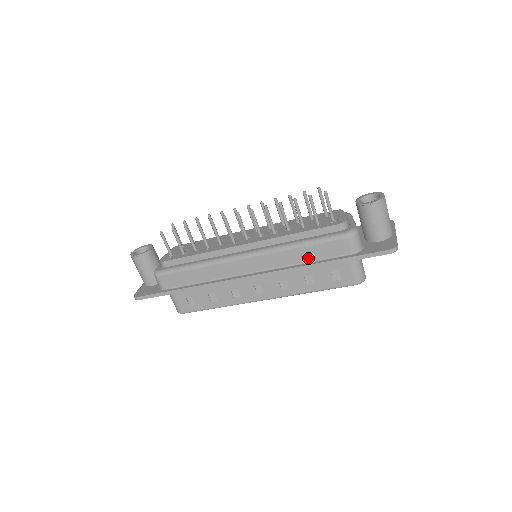
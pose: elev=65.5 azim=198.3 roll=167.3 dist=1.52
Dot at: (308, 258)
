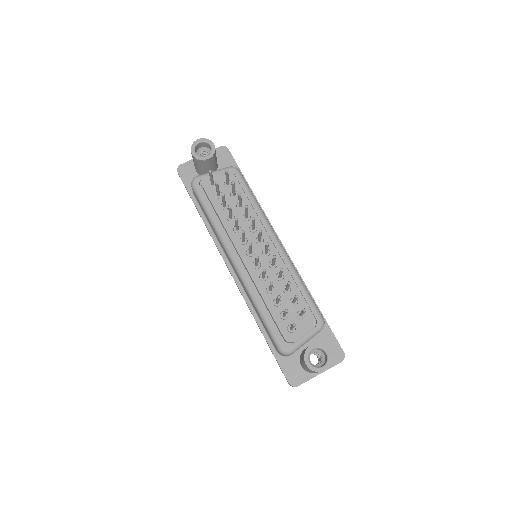
Dot at: occluded
